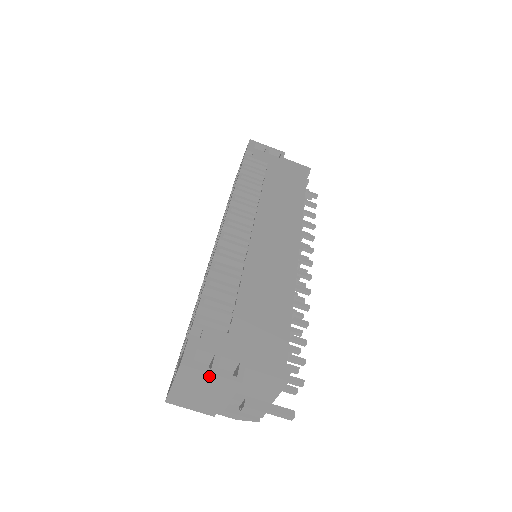
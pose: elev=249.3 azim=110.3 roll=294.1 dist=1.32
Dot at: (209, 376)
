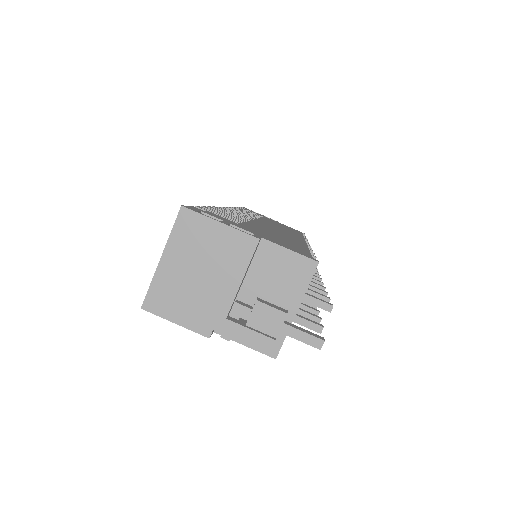
Dot at: (216, 229)
